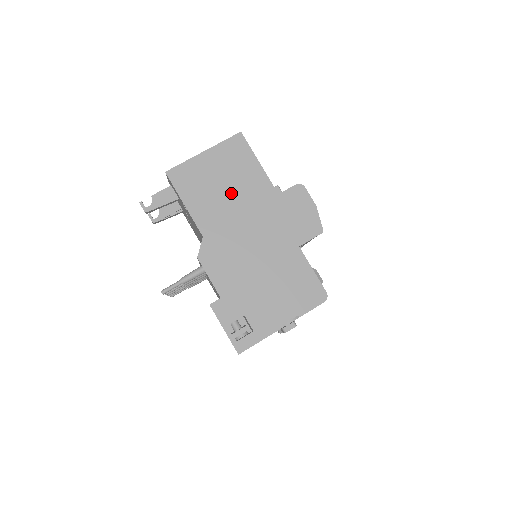
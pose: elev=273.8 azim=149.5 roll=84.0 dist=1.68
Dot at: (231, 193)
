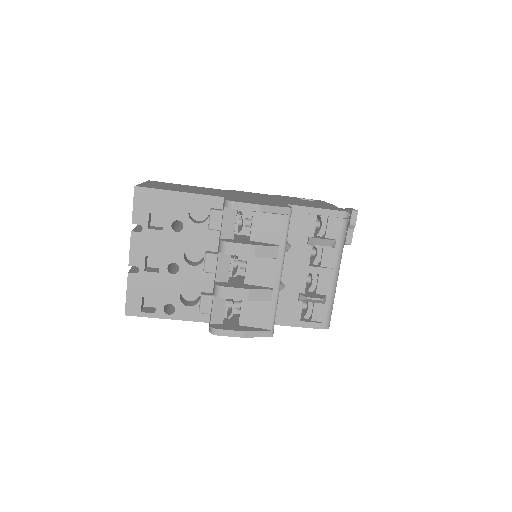
Dot at: occluded
